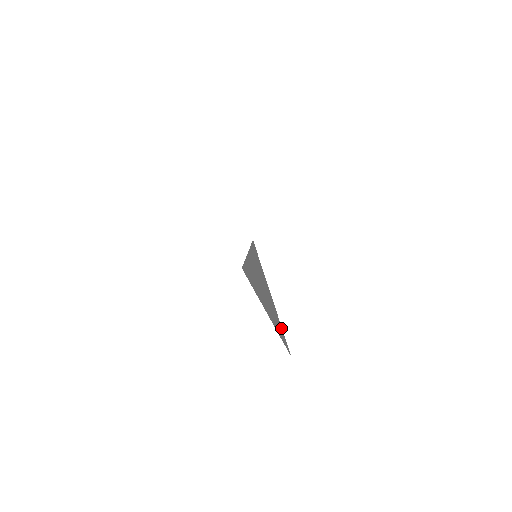
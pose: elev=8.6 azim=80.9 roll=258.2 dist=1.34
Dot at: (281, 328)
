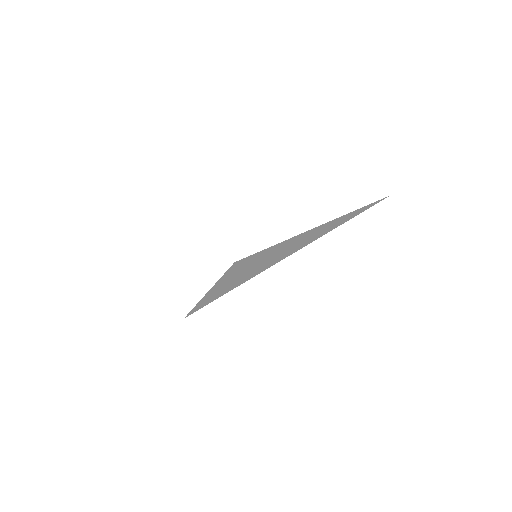
Dot at: (363, 207)
